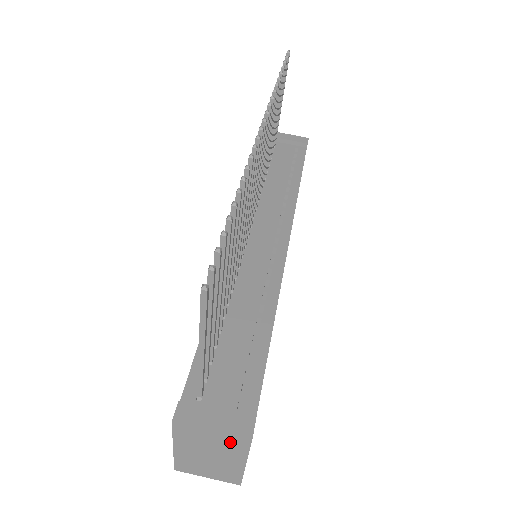
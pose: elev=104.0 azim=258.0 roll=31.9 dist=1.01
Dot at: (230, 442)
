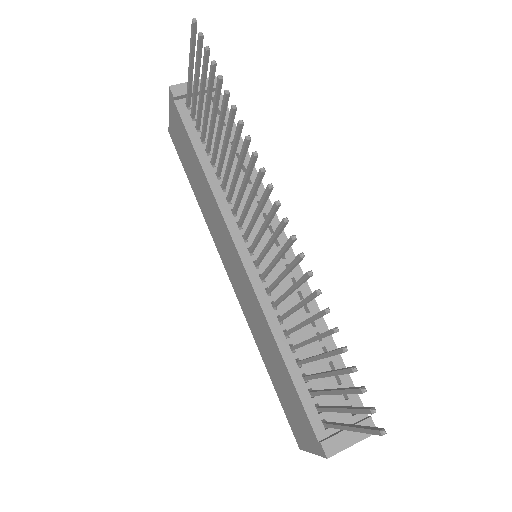
Dot at: occluded
